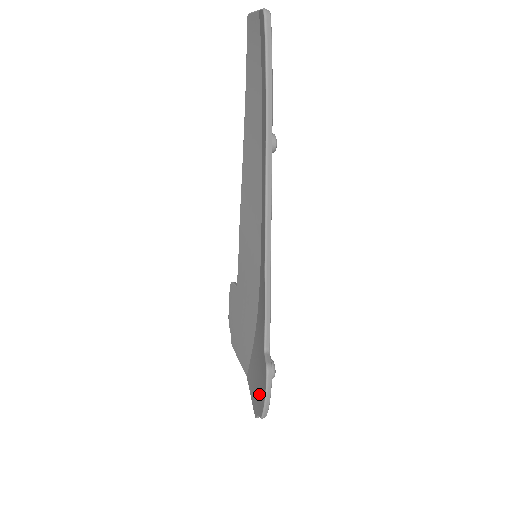
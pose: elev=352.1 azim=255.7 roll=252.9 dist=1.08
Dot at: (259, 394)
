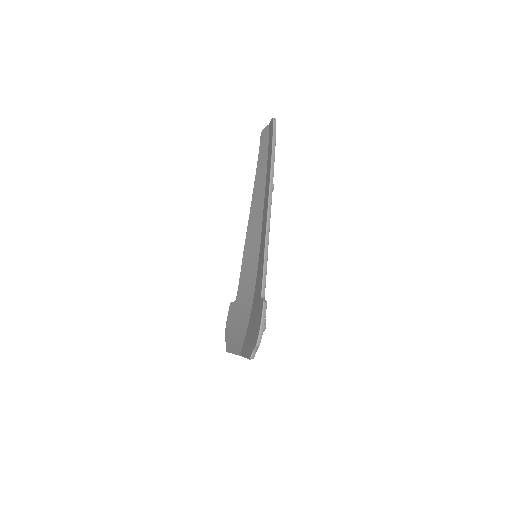
Dot at: (254, 336)
